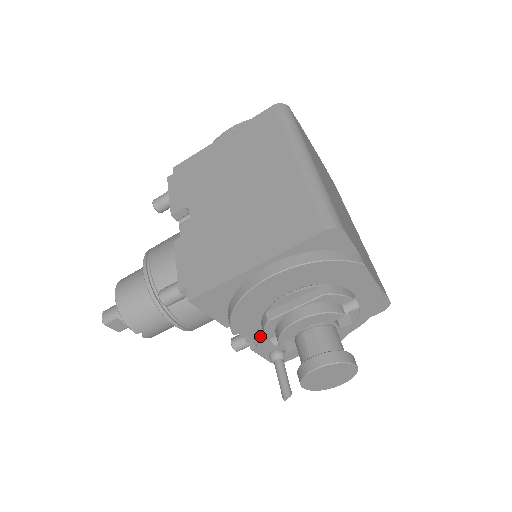
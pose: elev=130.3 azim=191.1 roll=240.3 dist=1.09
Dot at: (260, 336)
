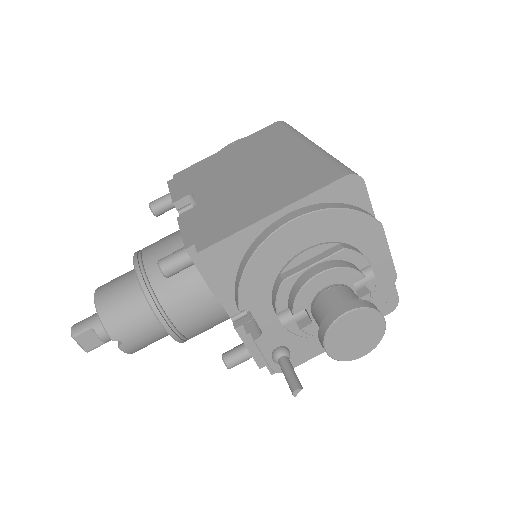
Dot at: (267, 318)
